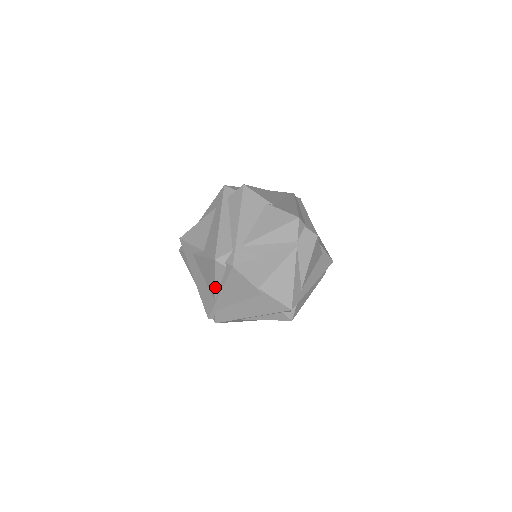
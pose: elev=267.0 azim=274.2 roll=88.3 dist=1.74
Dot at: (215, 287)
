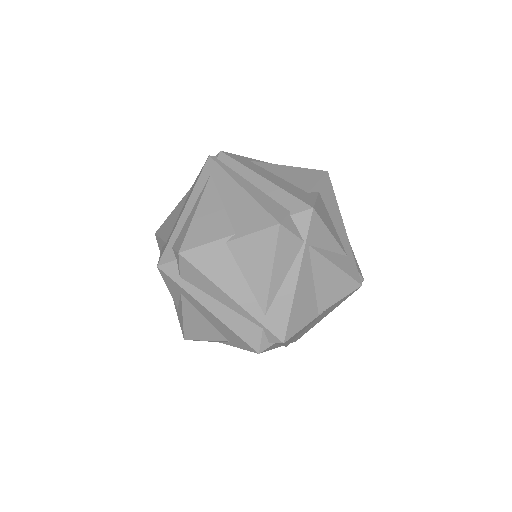
Dot at: occluded
